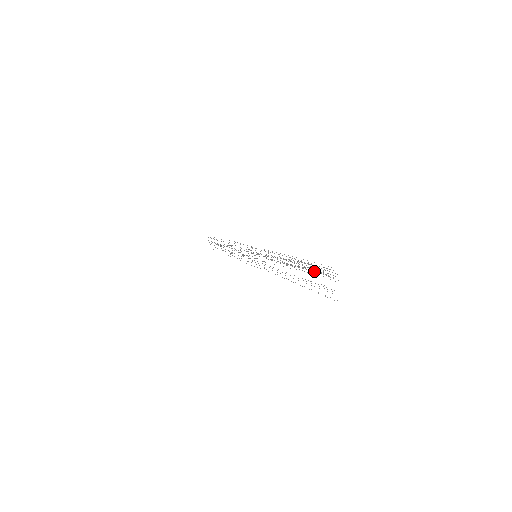
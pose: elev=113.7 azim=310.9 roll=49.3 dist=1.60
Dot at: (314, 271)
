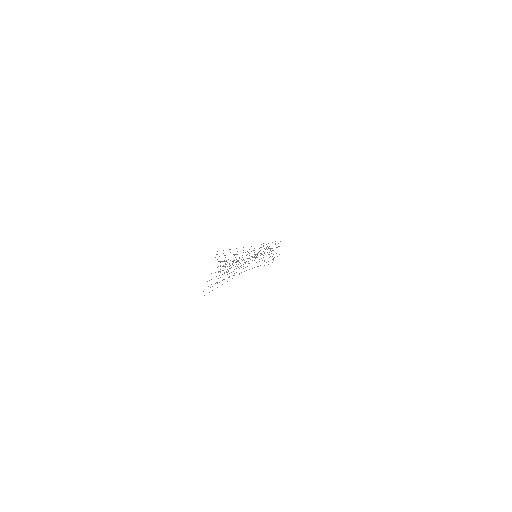
Dot at: (225, 264)
